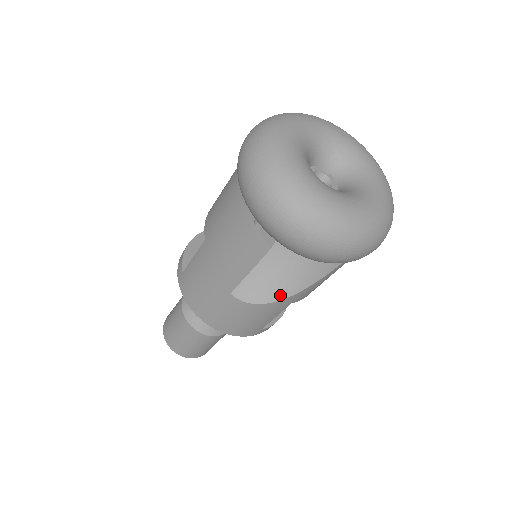
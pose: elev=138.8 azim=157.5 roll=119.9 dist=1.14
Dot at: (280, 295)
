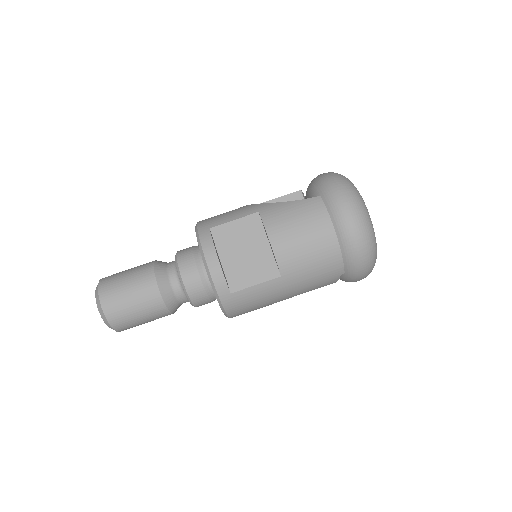
Dot at: occluded
